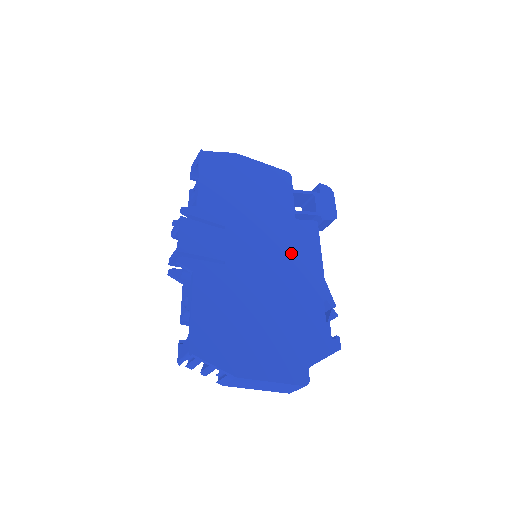
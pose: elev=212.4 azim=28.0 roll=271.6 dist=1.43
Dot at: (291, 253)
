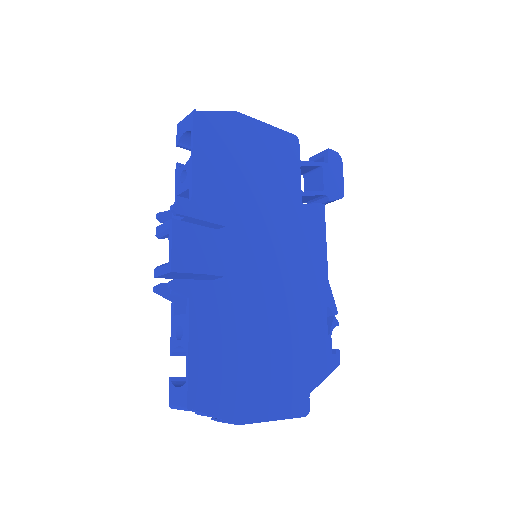
Dot at: (296, 252)
